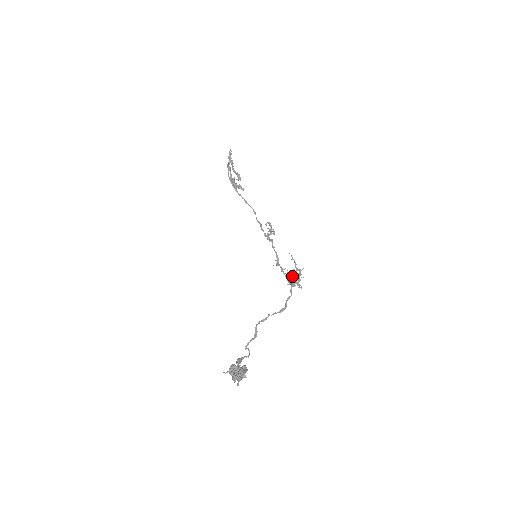
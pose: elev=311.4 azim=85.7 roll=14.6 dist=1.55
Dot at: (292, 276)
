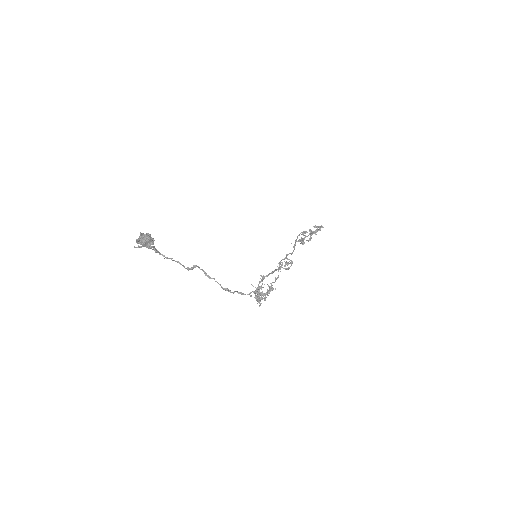
Dot at: occluded
